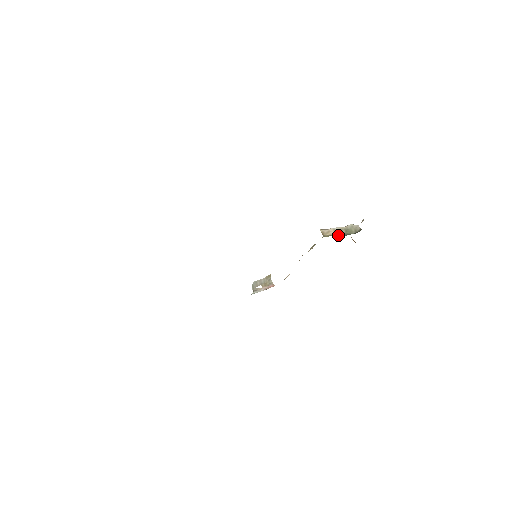
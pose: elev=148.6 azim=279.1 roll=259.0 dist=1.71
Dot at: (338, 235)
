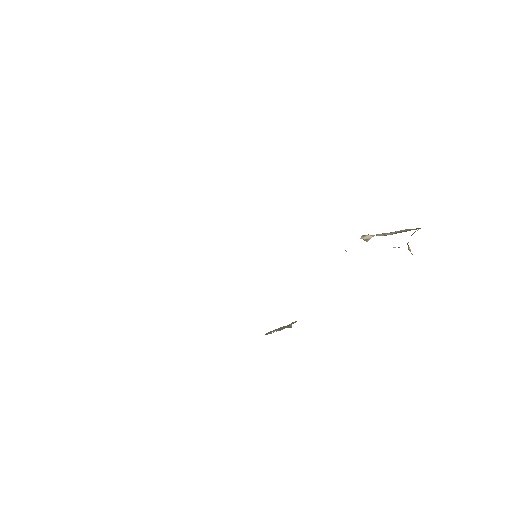
Dot at: (380, 235)
